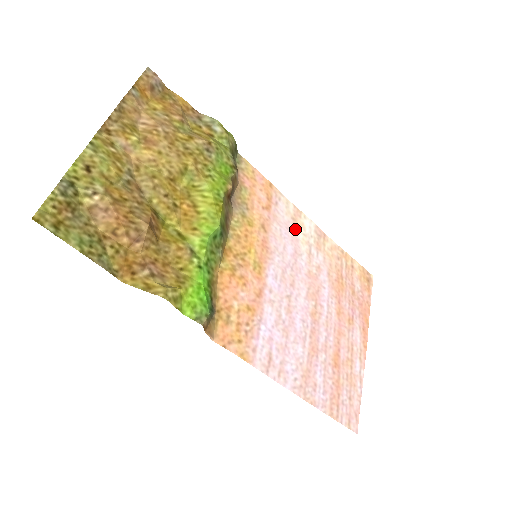
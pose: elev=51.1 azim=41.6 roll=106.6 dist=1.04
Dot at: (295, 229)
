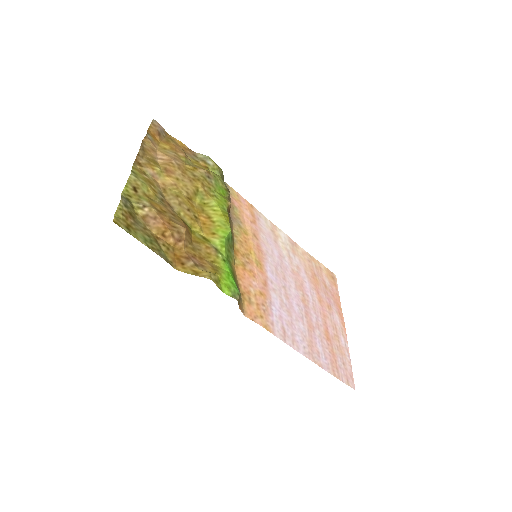
Dot at: (275, 238)
